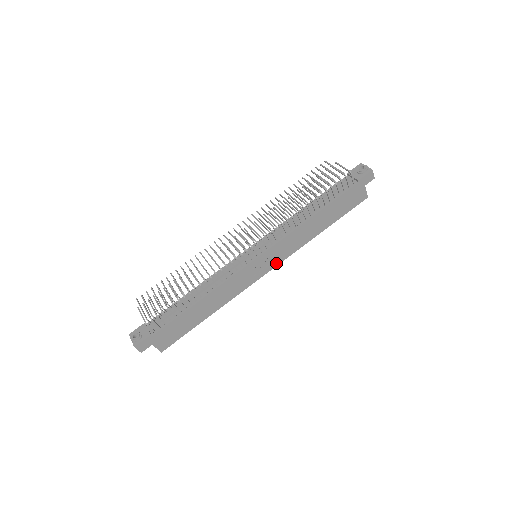
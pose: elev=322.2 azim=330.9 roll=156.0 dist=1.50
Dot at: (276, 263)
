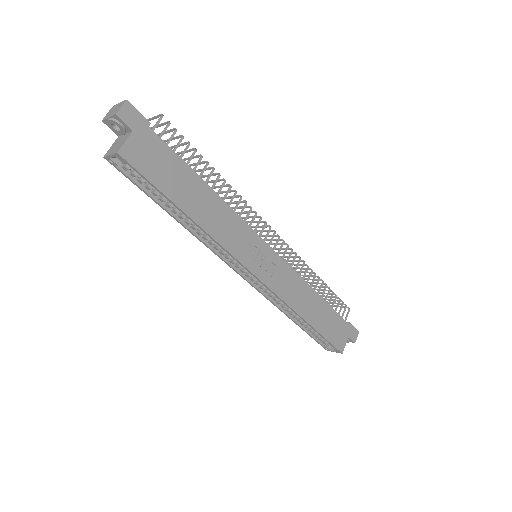
Dot at: (267, 281)
